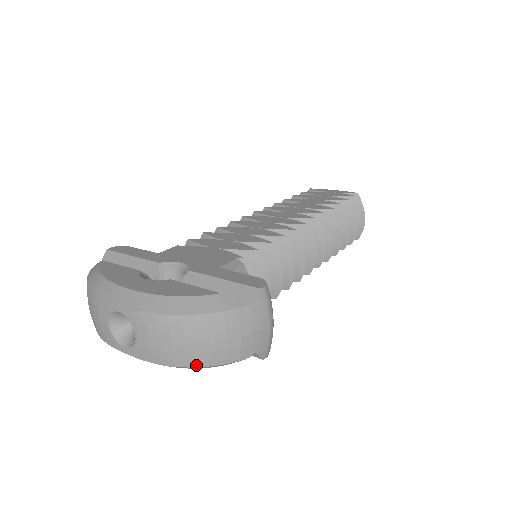
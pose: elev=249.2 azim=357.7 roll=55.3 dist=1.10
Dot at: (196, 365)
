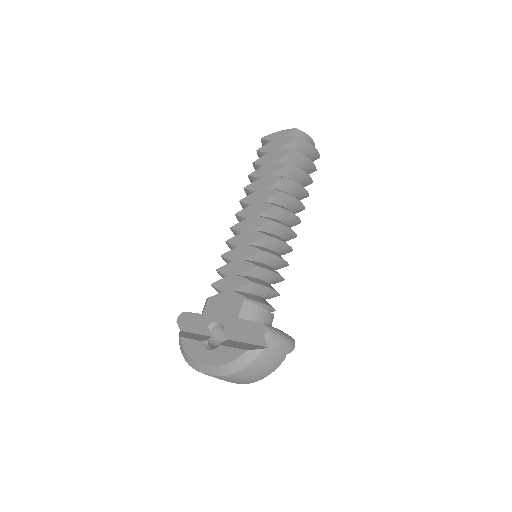
Dot at: (262, 378)
